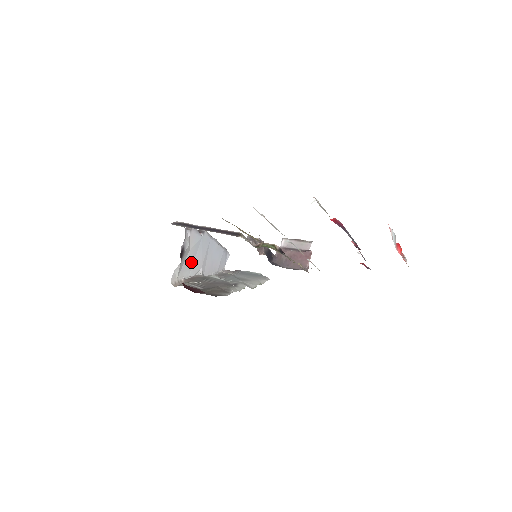
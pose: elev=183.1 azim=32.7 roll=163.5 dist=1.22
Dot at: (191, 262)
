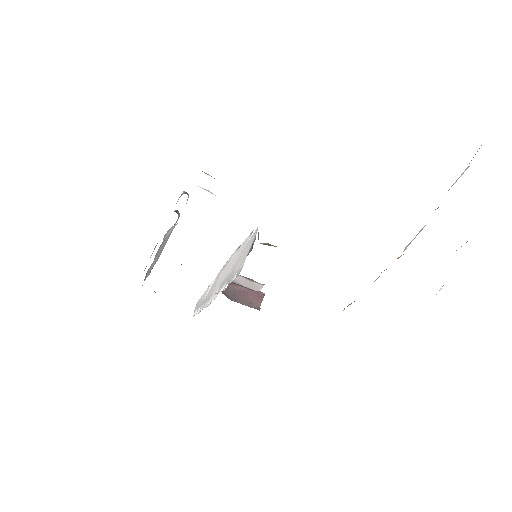
Dot at: occluded
